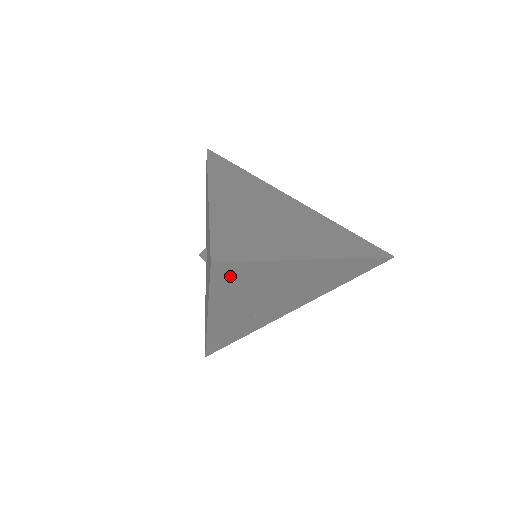
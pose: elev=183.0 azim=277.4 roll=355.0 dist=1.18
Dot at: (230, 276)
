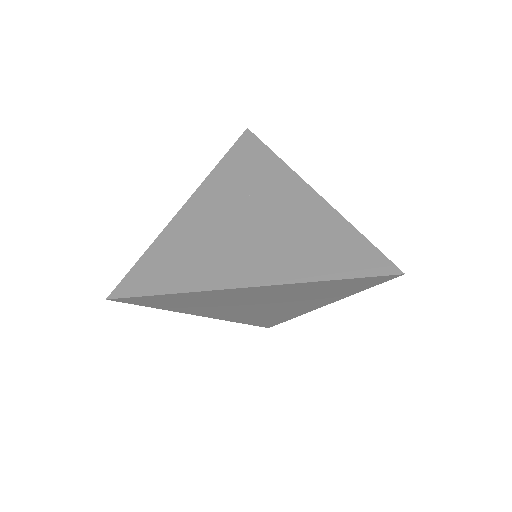
Dot at: (151, 301)
